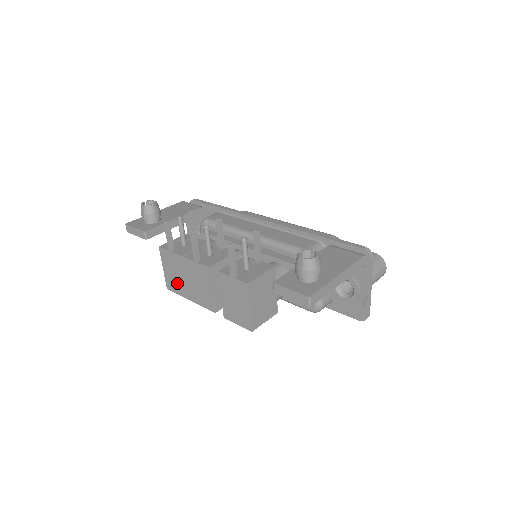
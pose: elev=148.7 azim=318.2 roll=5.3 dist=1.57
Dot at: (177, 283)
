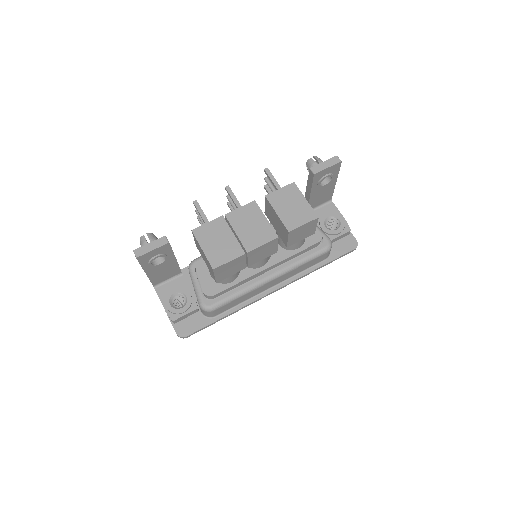
Dot at: (225, 249)
